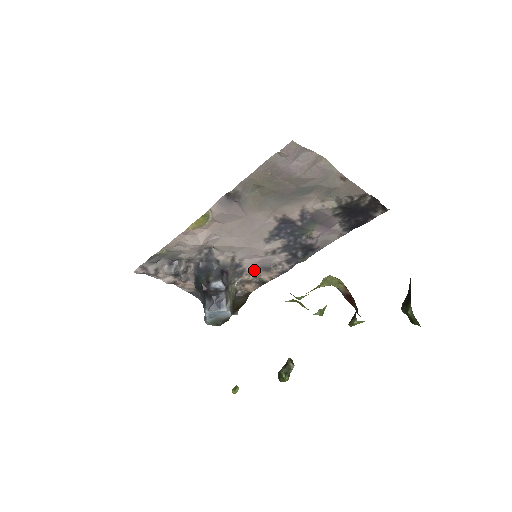
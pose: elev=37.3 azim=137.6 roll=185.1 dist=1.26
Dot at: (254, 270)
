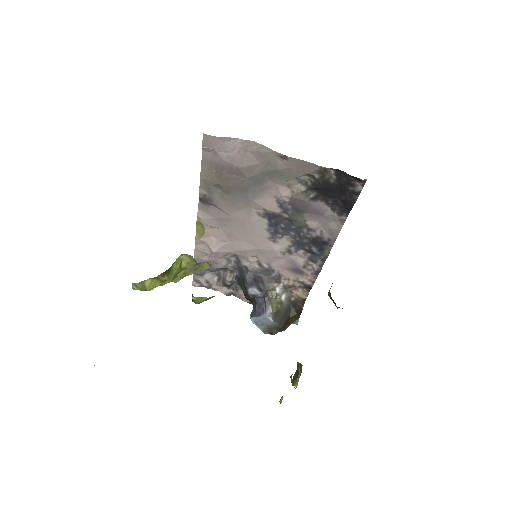
Dot at: (288, 274)
